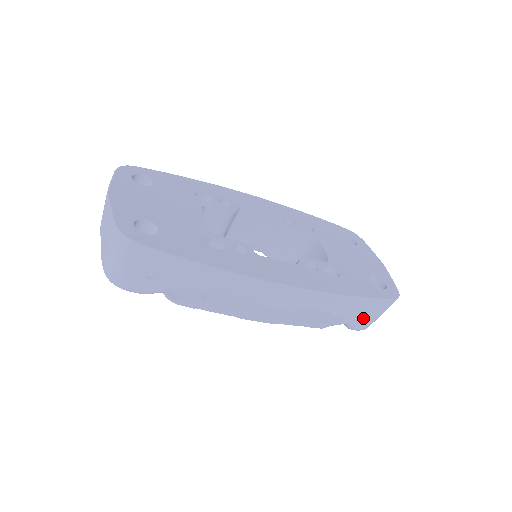
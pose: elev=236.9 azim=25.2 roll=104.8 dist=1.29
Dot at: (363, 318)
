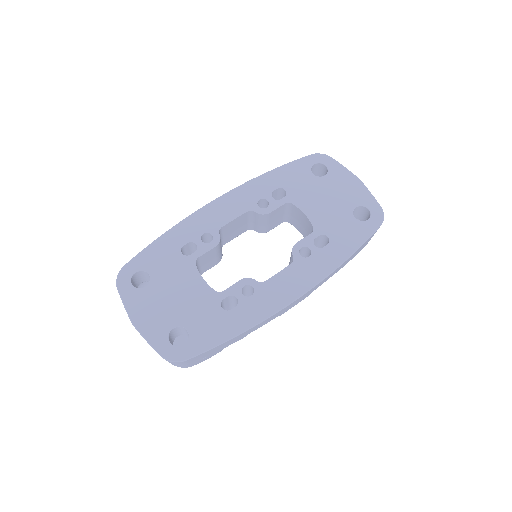
Dot at: occluded
